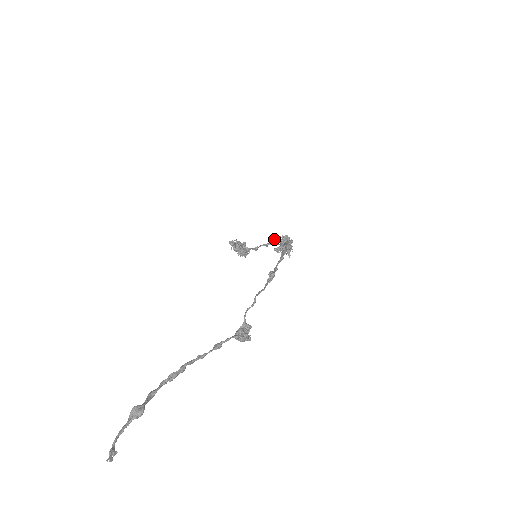
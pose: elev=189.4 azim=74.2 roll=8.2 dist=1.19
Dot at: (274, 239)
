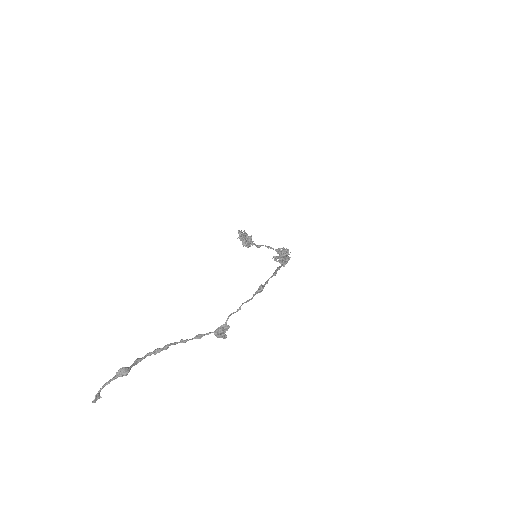
Dot at: (276, 249)
